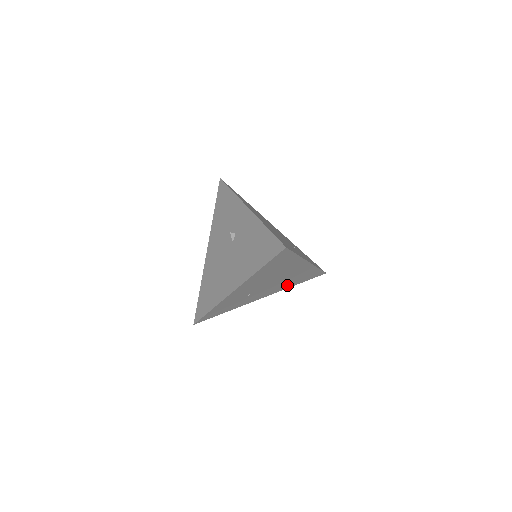
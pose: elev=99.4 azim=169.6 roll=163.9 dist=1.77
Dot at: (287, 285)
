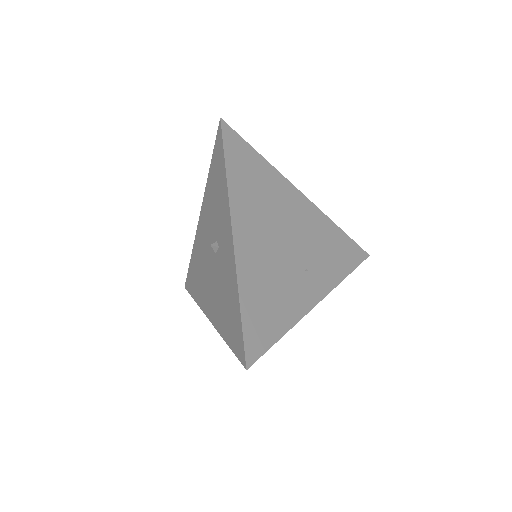
Dot at: occluded
